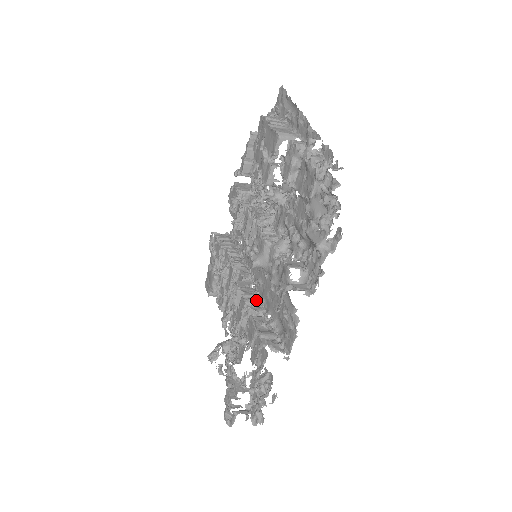
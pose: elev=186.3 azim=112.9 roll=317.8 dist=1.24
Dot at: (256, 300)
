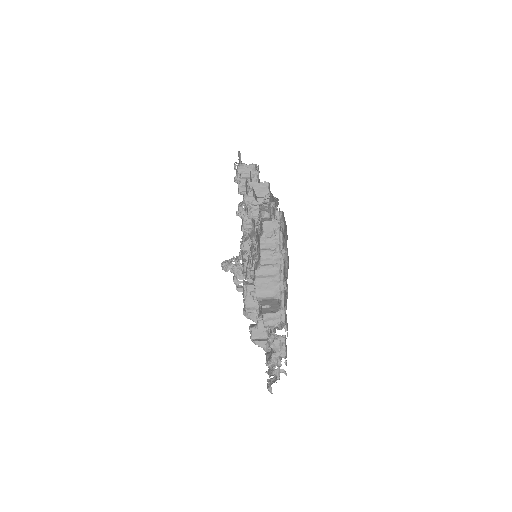
Dot at: occluded
